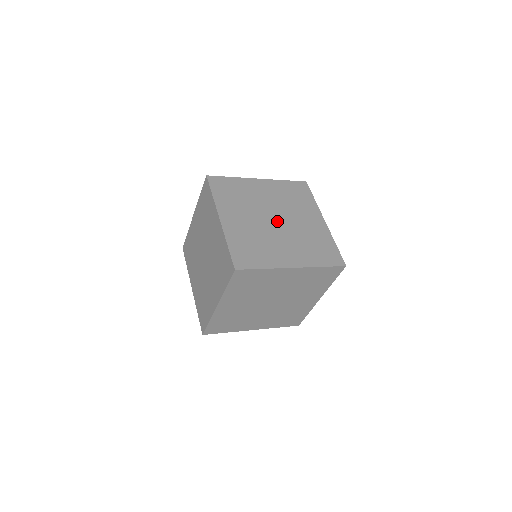
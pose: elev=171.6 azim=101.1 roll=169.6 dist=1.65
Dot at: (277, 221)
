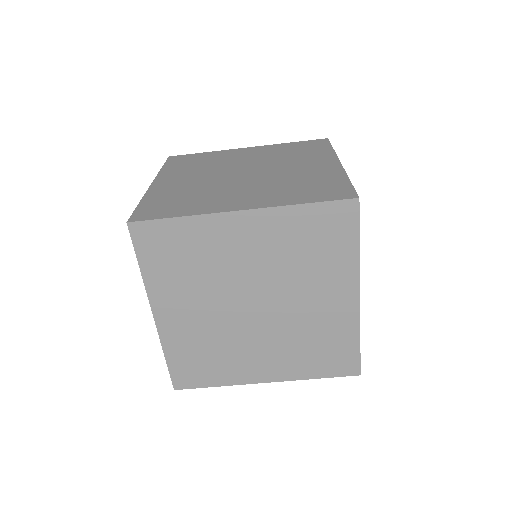
Dot at: (247, 173)
